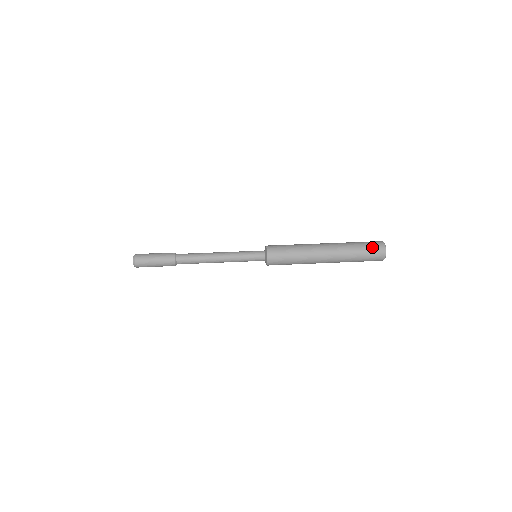
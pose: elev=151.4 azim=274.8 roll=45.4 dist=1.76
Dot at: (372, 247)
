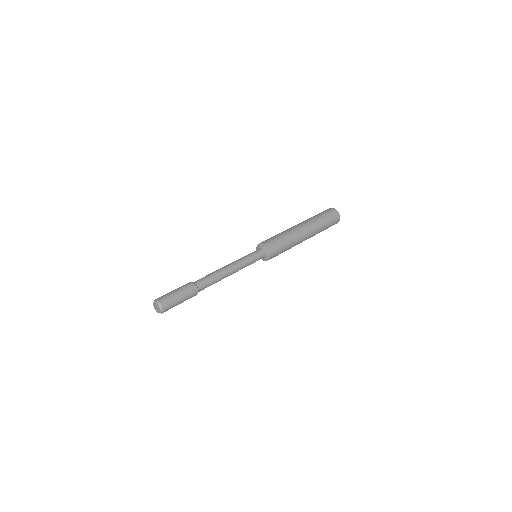
Dot at: (333, 222)
